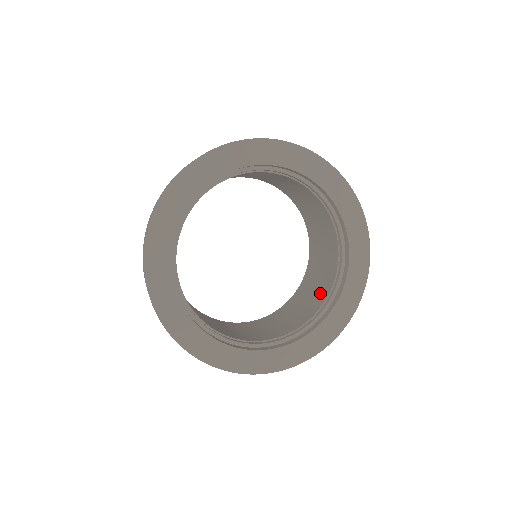
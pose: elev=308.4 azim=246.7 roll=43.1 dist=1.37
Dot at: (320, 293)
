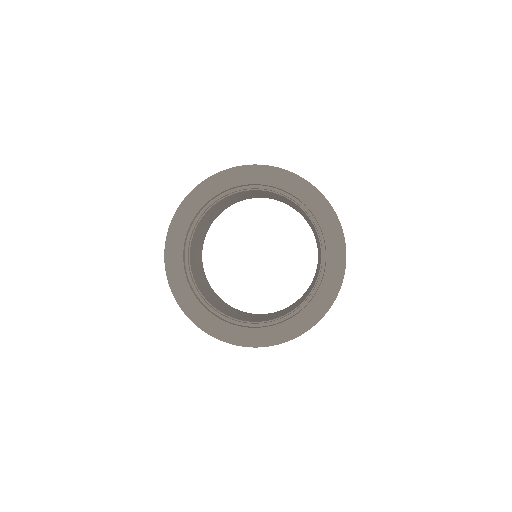
Dot at: occluded
